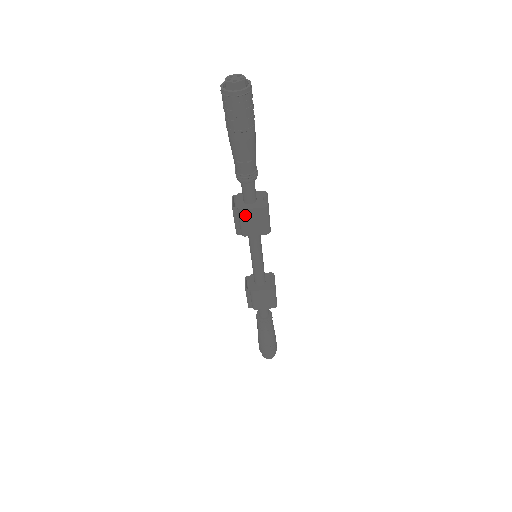
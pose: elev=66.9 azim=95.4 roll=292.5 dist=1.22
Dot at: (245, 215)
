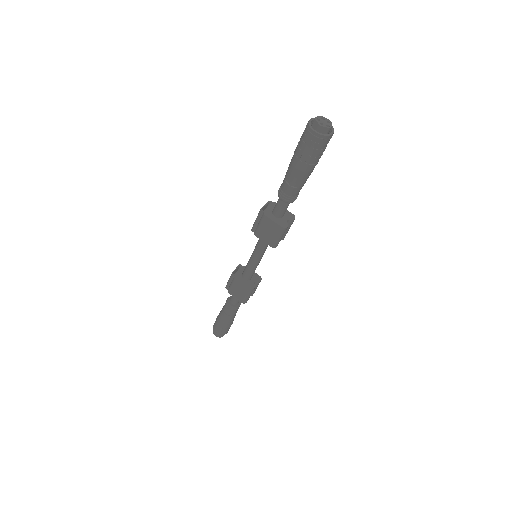
Dot at: (265, 221)
